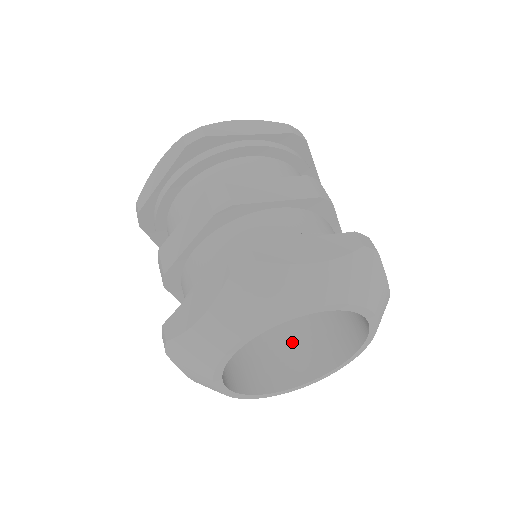
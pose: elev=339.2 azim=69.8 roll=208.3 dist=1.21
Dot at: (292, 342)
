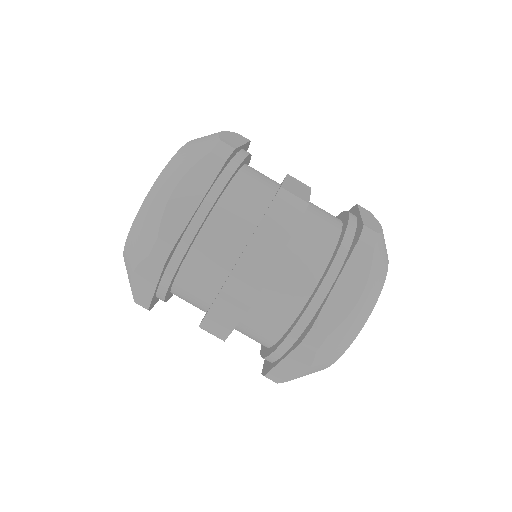
Dot at: occluded
